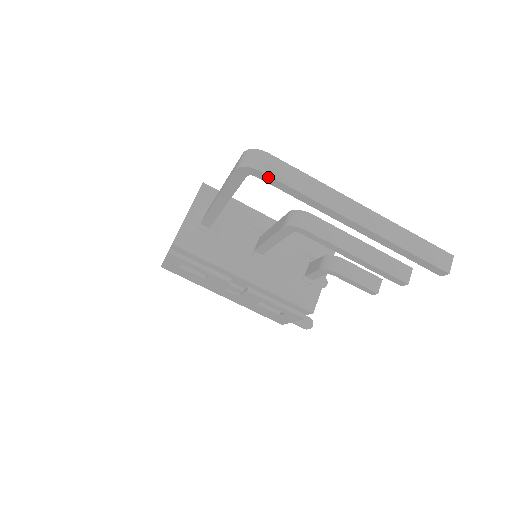
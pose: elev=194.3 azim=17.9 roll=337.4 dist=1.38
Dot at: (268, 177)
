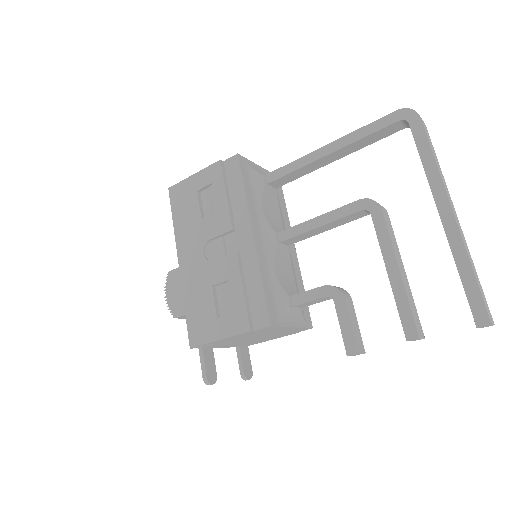
Dot at: (420, 126)
